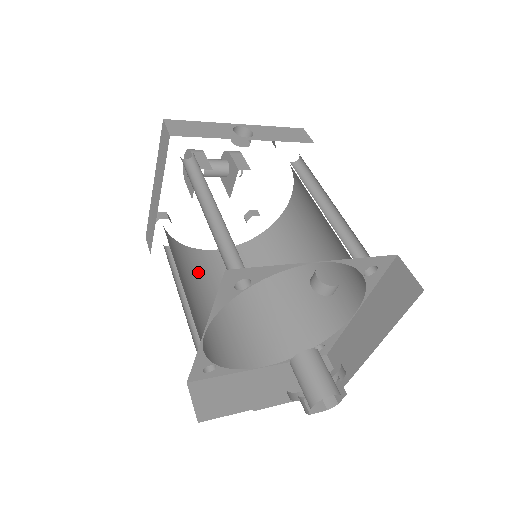
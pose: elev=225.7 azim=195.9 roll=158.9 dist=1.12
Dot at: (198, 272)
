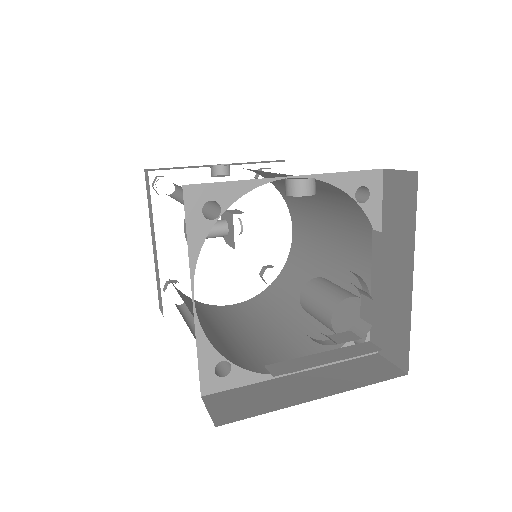
Dot at: (213, 316)
